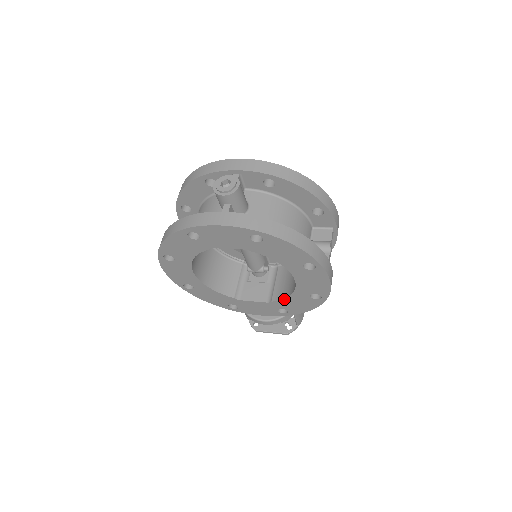
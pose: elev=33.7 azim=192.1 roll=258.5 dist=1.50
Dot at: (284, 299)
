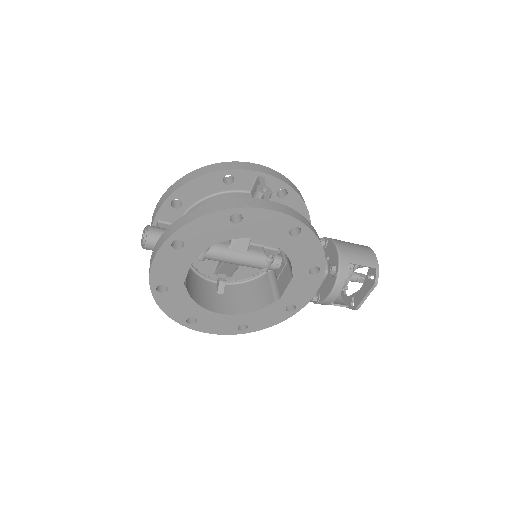
Dot at: (291, 261)
